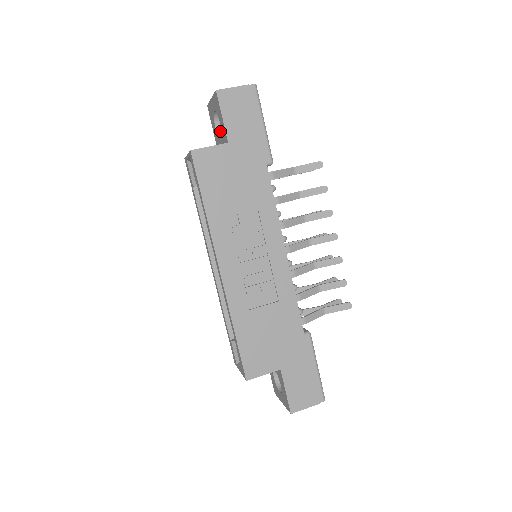
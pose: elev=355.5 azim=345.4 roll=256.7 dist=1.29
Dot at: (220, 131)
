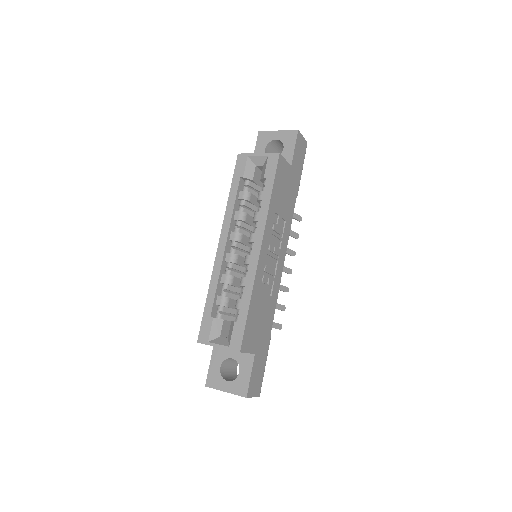
Dot at: occluded
